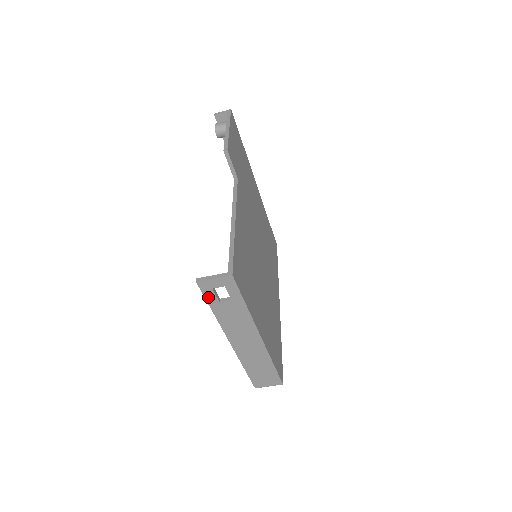
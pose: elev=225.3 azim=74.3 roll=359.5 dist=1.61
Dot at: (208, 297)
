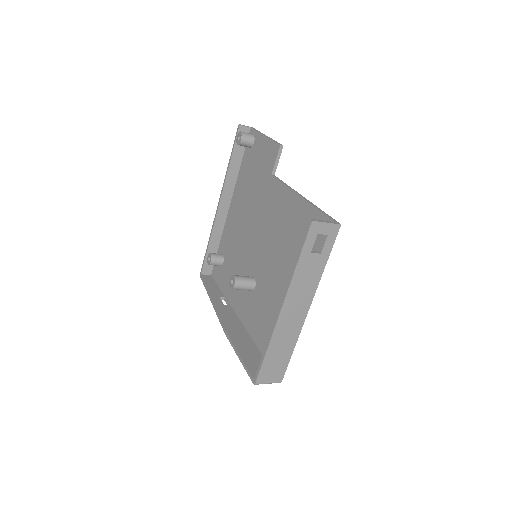
Dot at: (307, 243)
